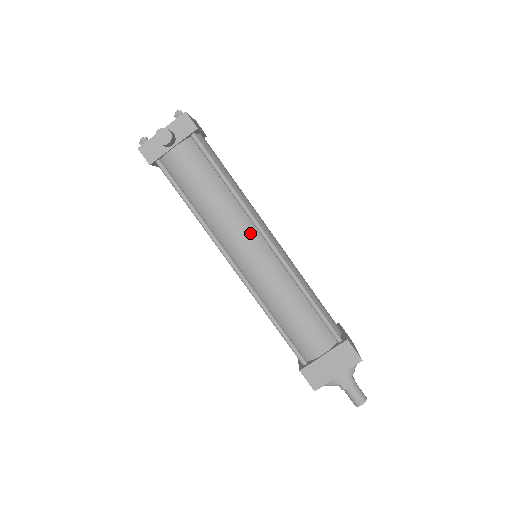
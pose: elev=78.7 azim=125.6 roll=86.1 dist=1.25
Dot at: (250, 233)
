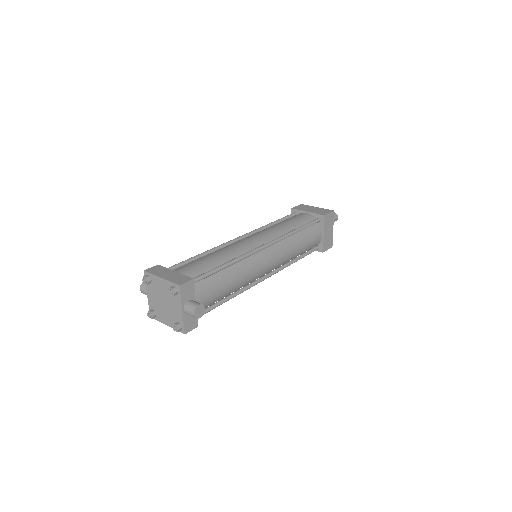
Dot at: (258, 259)
